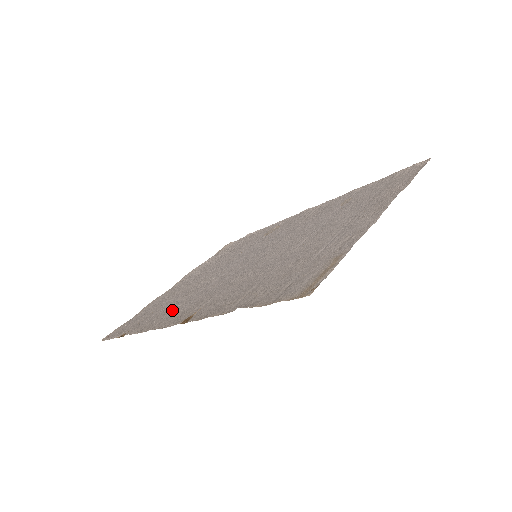
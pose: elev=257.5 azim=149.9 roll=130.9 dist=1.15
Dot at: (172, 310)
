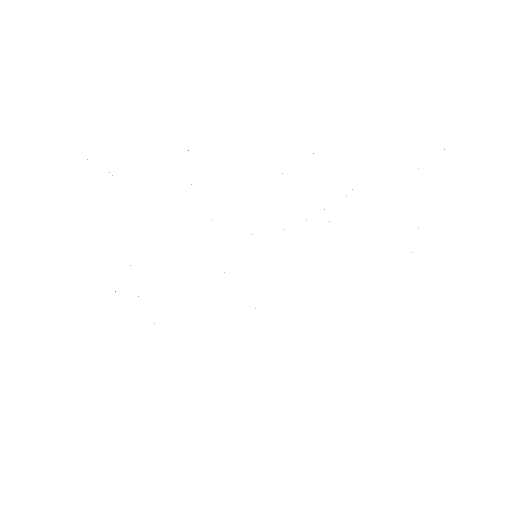
Dot at: occluded
